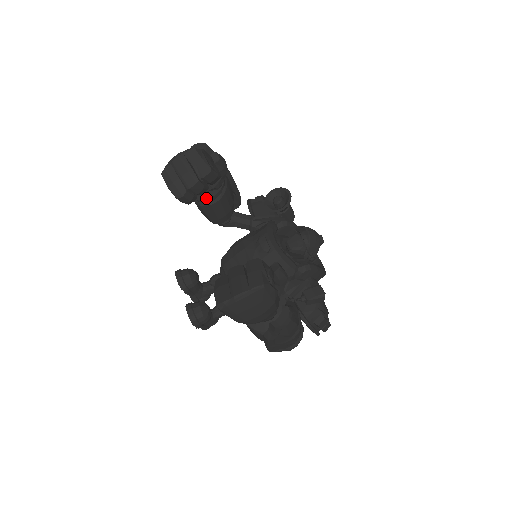
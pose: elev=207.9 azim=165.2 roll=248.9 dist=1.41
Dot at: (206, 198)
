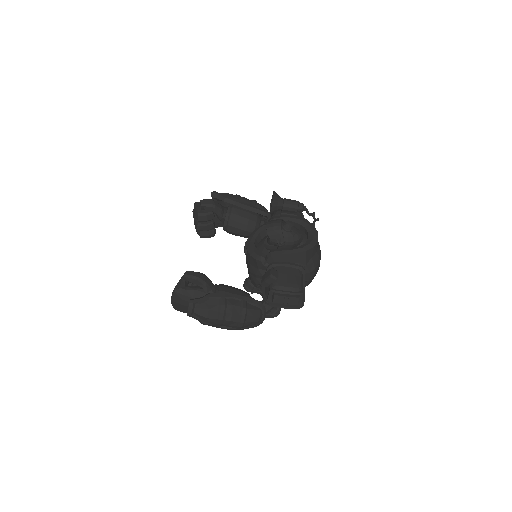
Dot at: (223, 227)
